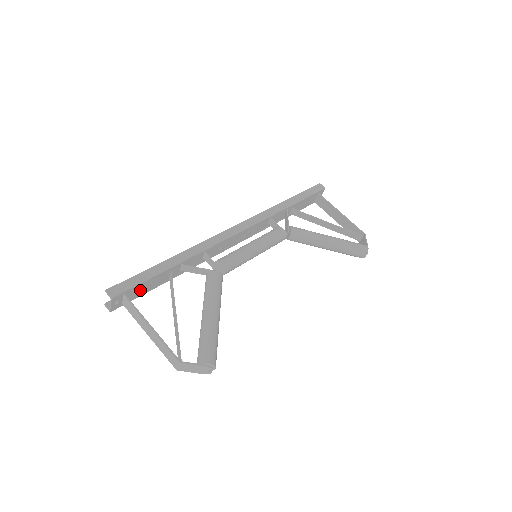
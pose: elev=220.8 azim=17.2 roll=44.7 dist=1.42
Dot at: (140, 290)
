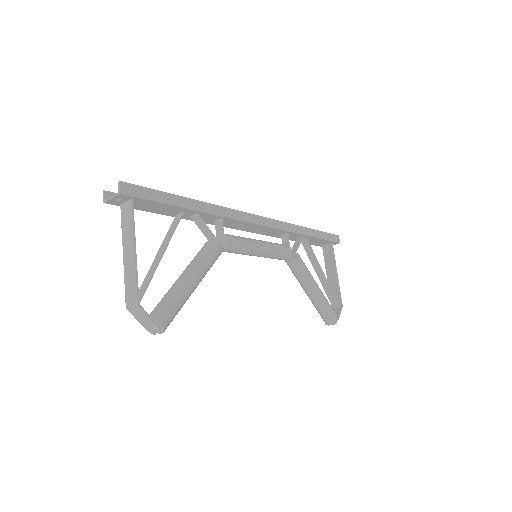
Dot at: (146, 205)
